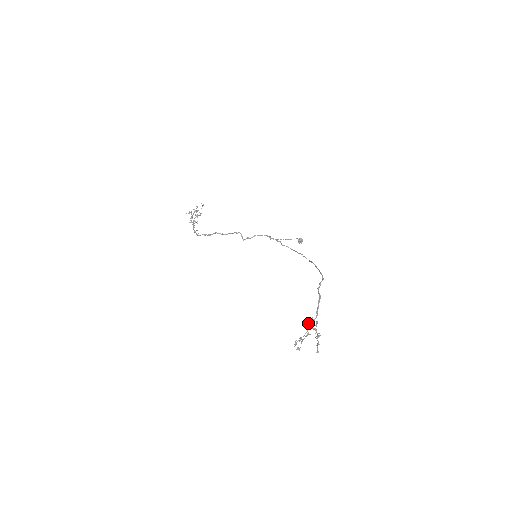
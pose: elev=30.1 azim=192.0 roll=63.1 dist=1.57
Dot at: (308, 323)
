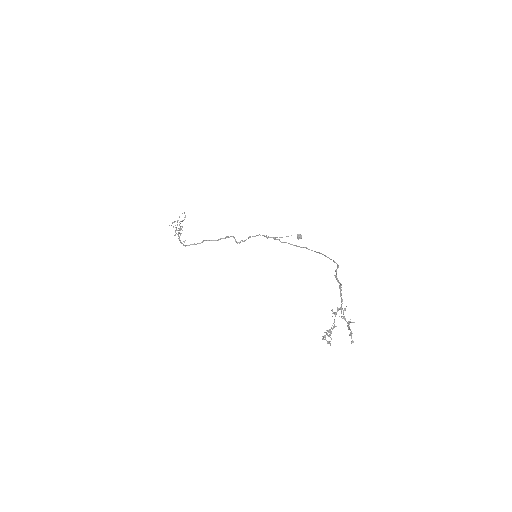
Dot at: (334, 312)
